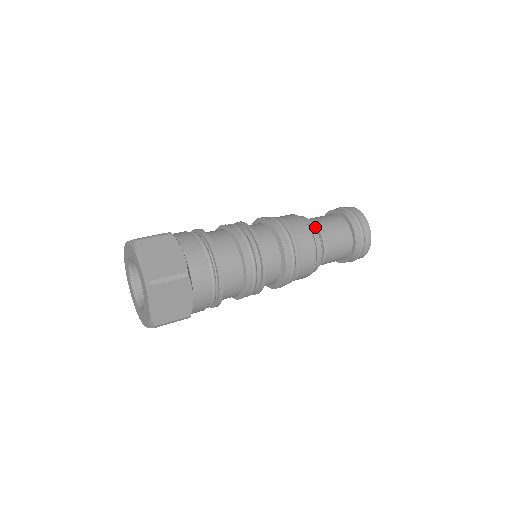
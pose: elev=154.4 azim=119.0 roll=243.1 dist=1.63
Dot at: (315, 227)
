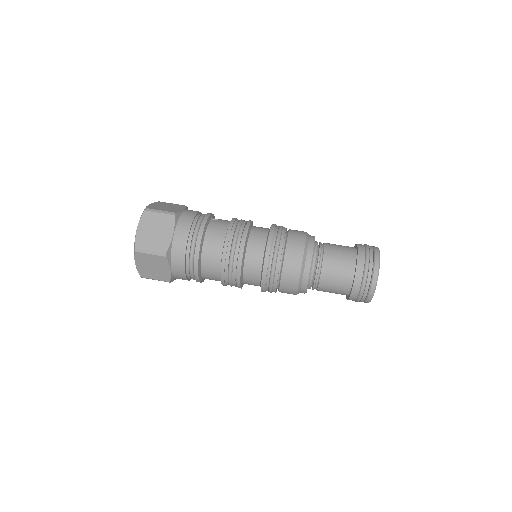
Dot at: (318, 257)
